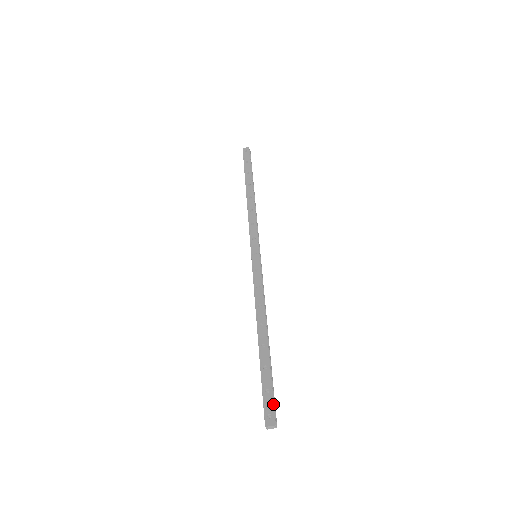
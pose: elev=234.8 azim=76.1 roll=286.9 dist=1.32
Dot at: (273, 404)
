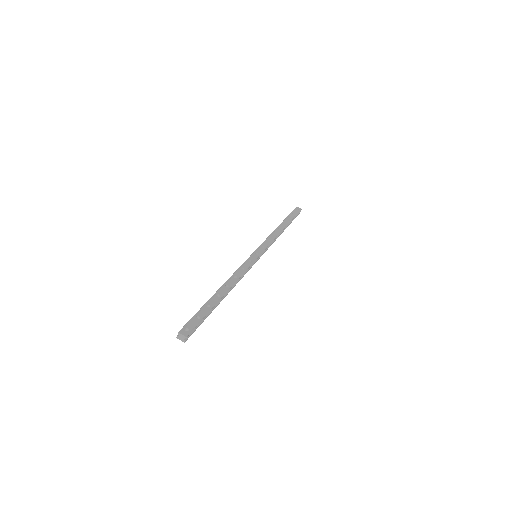
Dot at: (196, 326)
